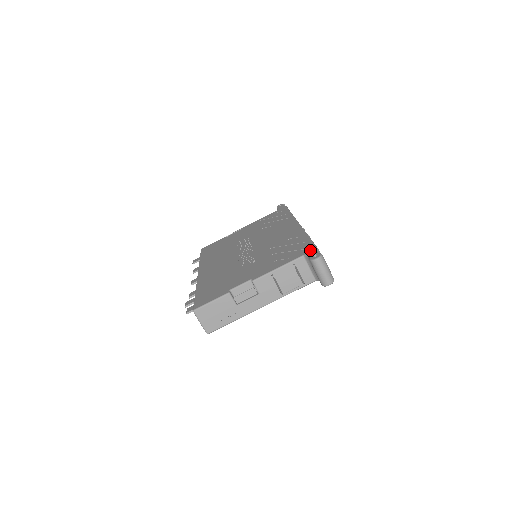
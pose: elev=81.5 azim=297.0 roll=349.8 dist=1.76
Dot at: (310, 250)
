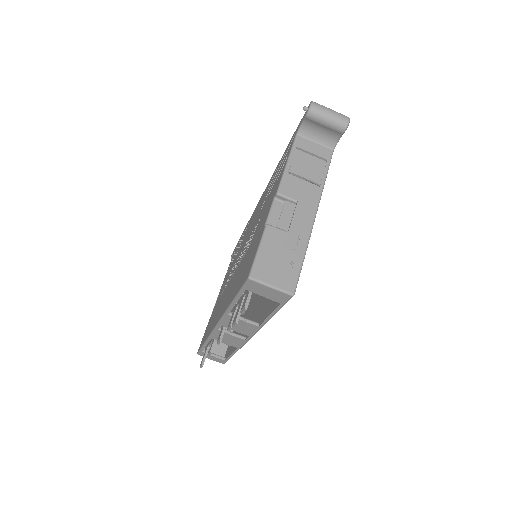
Dot at: (296, 129)
